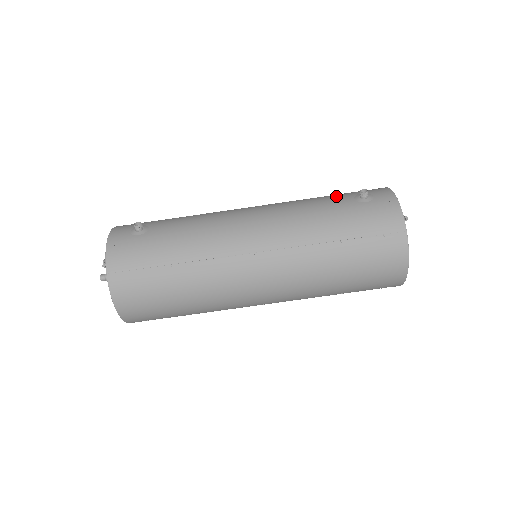
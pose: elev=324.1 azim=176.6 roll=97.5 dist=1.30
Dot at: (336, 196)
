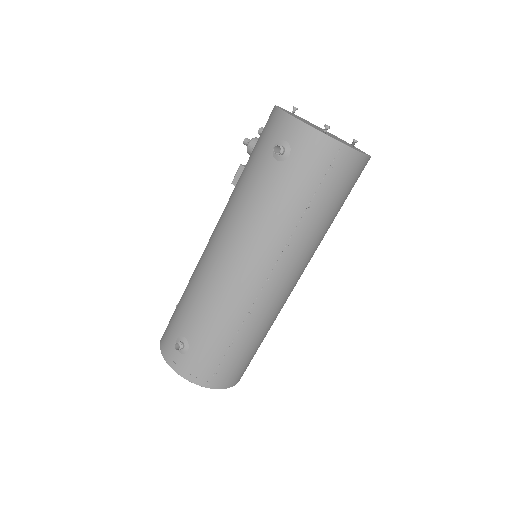
Dot at: (259, 169)
